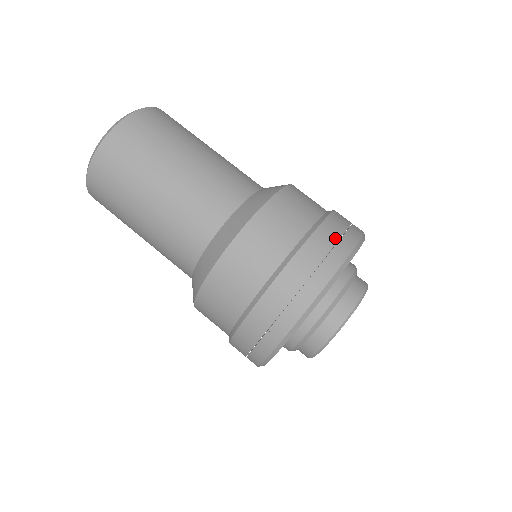
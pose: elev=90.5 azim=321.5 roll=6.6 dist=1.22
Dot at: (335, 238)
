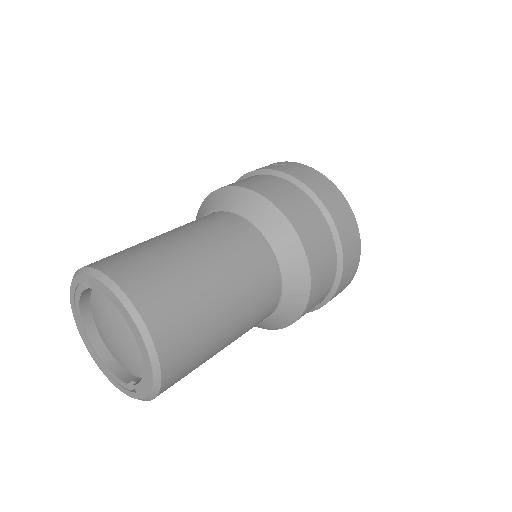
Dot at: (315, 180)
